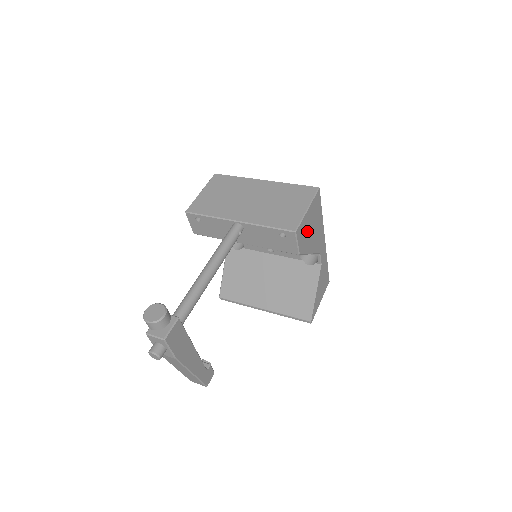
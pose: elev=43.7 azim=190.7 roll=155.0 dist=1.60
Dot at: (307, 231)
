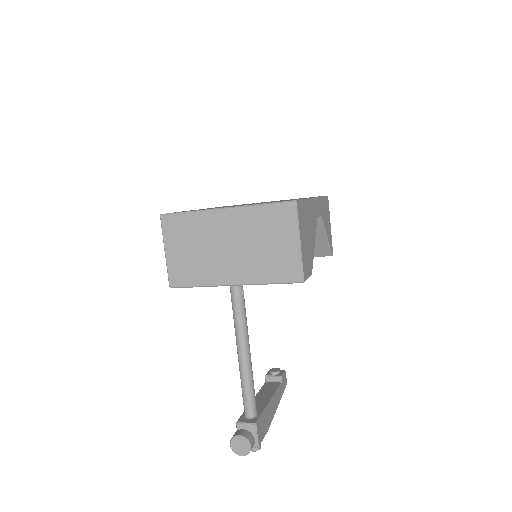
Dot at: (307, 249)
